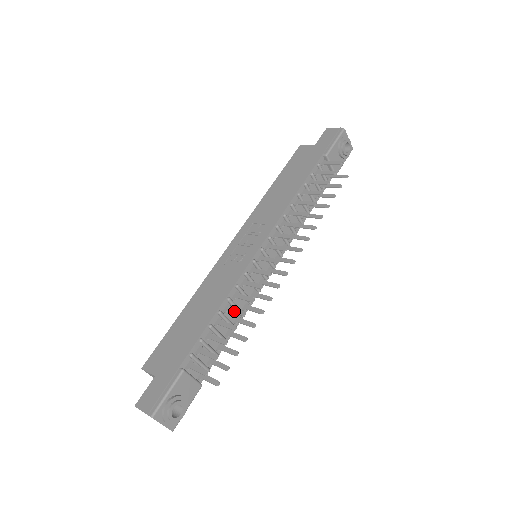
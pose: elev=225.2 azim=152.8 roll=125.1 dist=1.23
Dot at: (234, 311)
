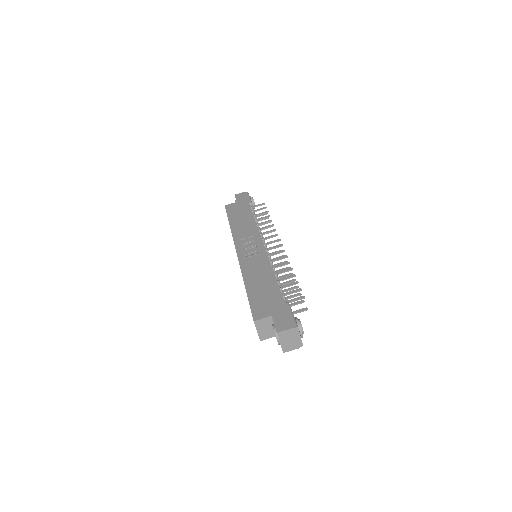
Dot at: (283, 271)
